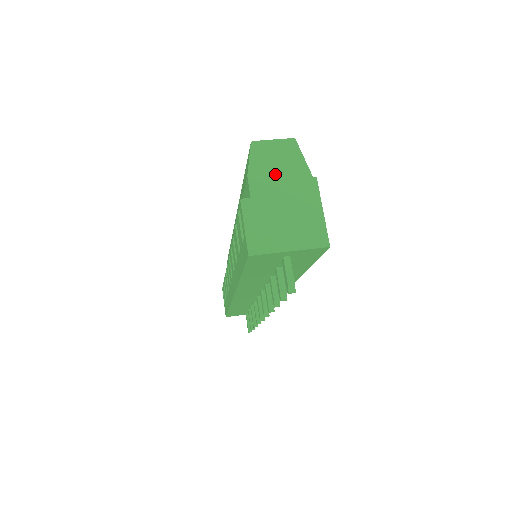
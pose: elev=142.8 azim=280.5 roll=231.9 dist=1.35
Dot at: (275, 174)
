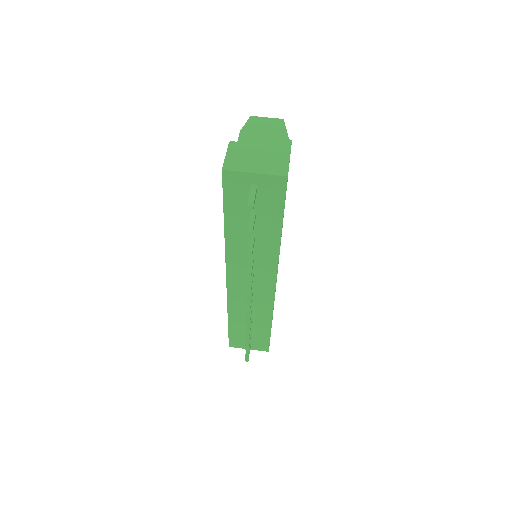
Dot at: (261, 133)
